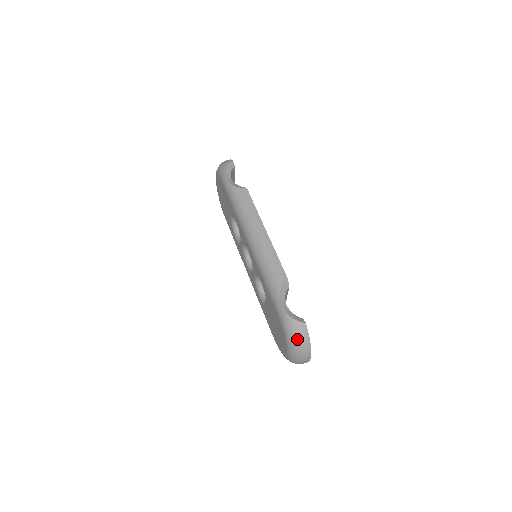
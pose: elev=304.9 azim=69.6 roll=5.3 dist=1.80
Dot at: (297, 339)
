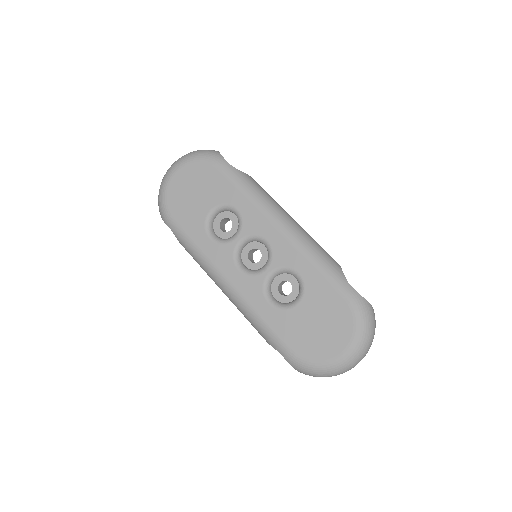
Dot at: (372, 325)
